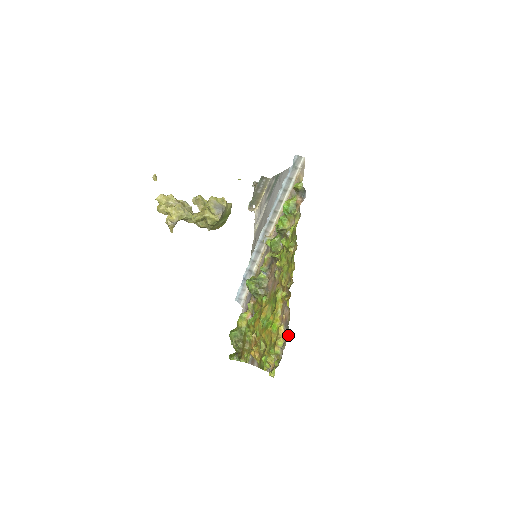
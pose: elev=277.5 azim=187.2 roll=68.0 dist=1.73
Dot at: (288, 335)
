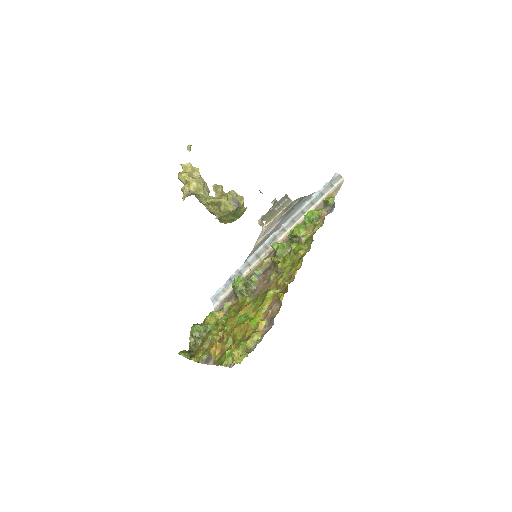
Dot at: occluded
